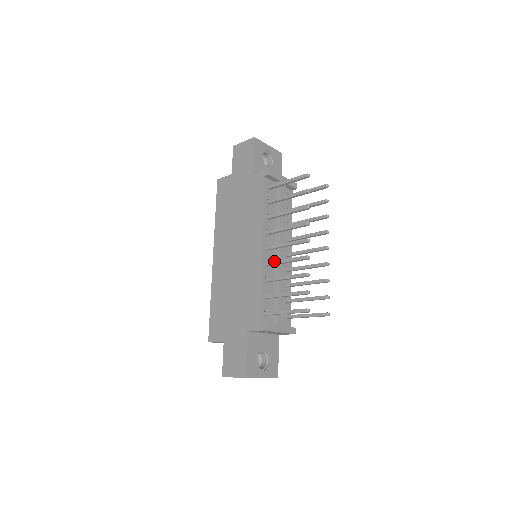
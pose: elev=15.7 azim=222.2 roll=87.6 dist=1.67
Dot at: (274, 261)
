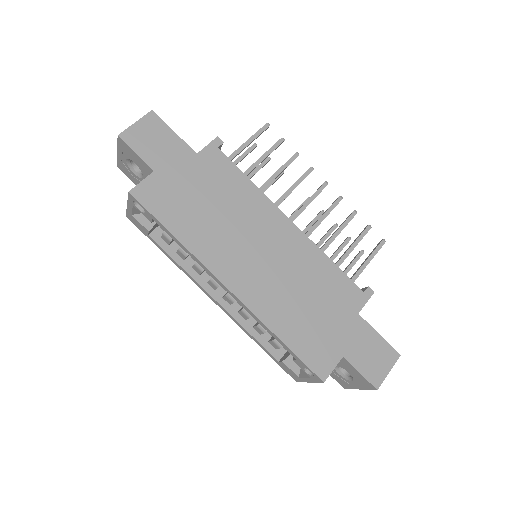
Dot at: (311, 227)
